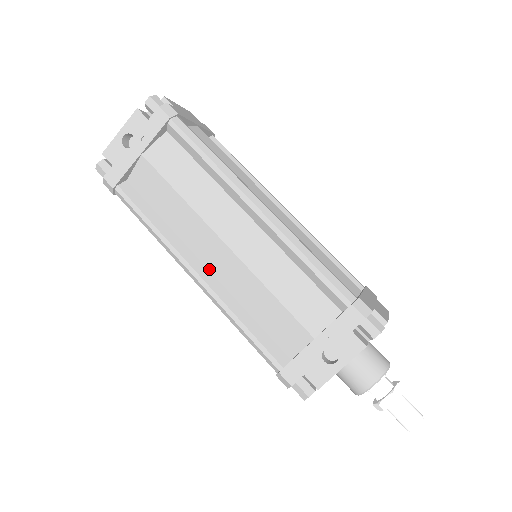
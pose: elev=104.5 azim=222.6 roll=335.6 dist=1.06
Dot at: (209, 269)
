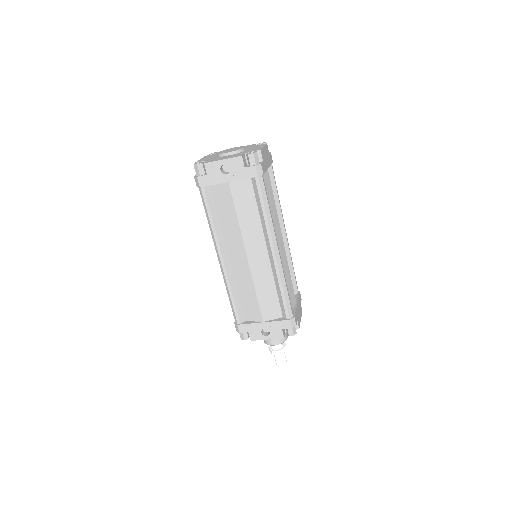
Dot at: (230, 260)
